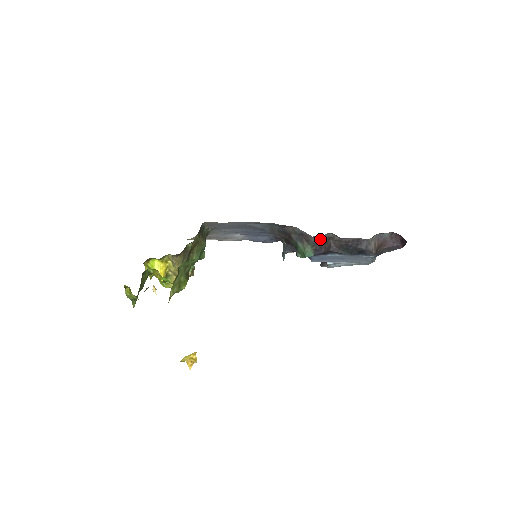
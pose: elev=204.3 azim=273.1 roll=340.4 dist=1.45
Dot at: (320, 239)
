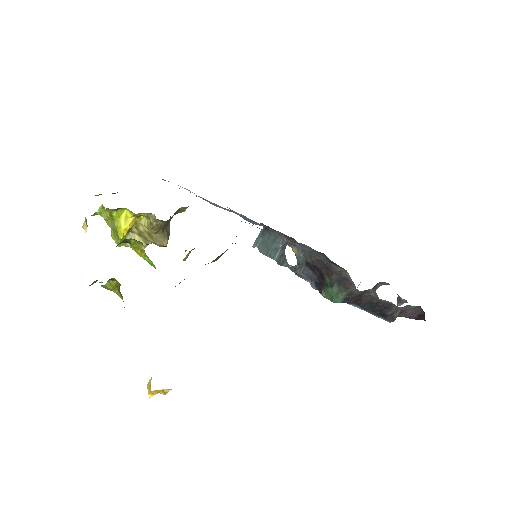
Dot at: (360, 291)
